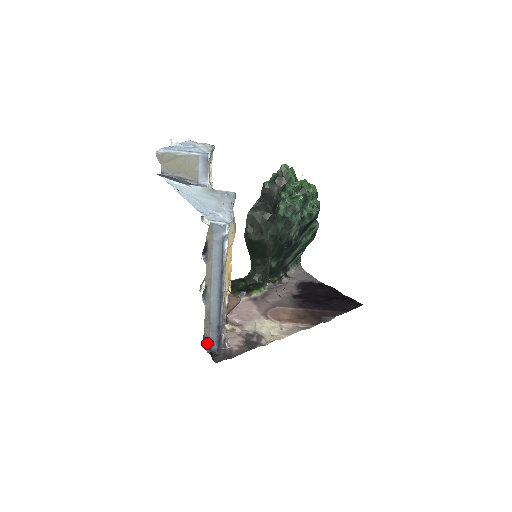
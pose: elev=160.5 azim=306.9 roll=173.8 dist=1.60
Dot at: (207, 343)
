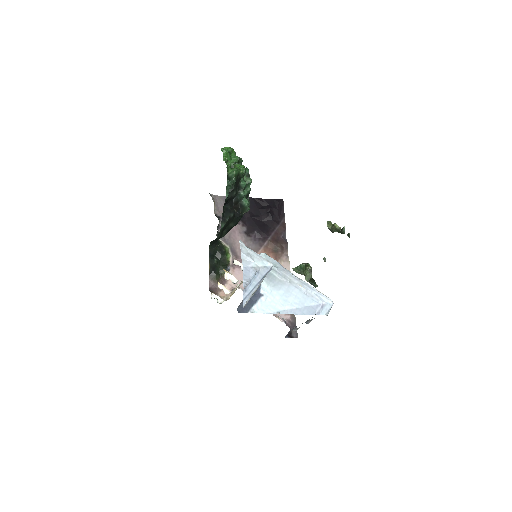
Dot at: occluded
